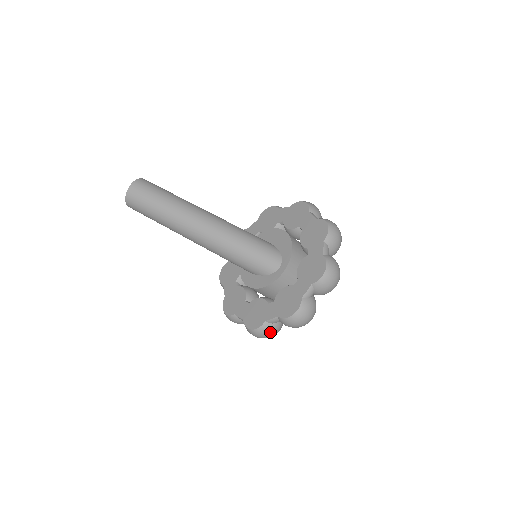
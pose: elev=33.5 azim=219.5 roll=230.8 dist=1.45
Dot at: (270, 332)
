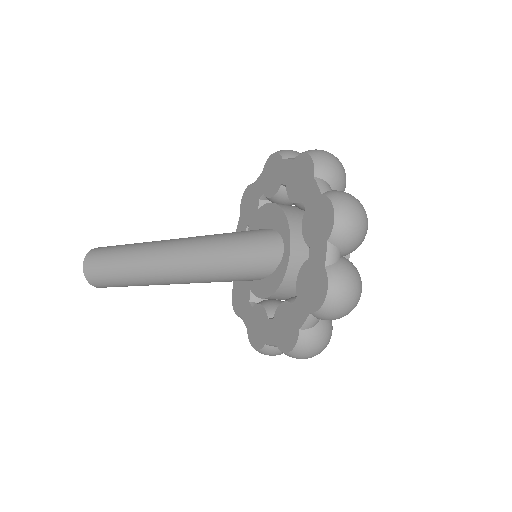
Dot at: (316, 341)
